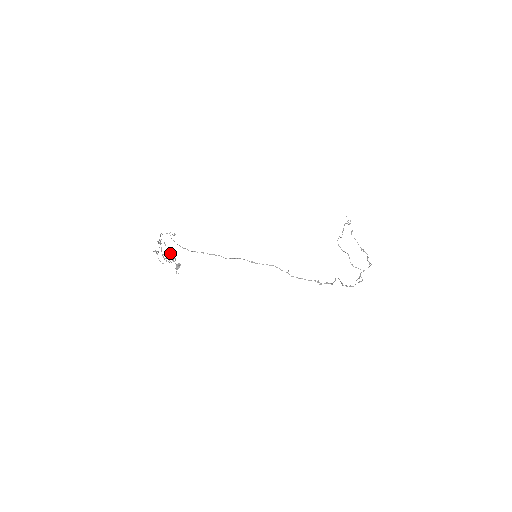
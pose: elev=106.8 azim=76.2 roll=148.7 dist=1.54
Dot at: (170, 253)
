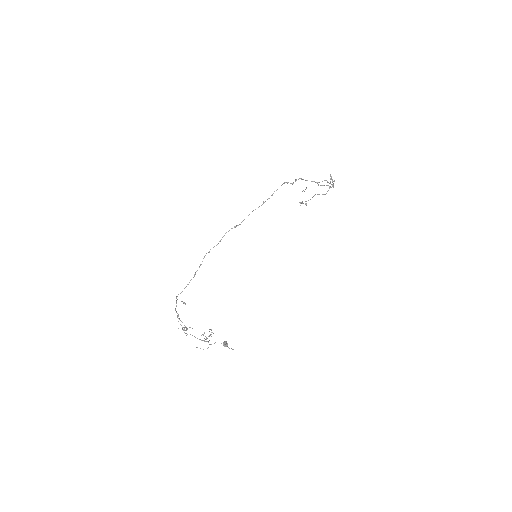
Dot at: (204, 333)
